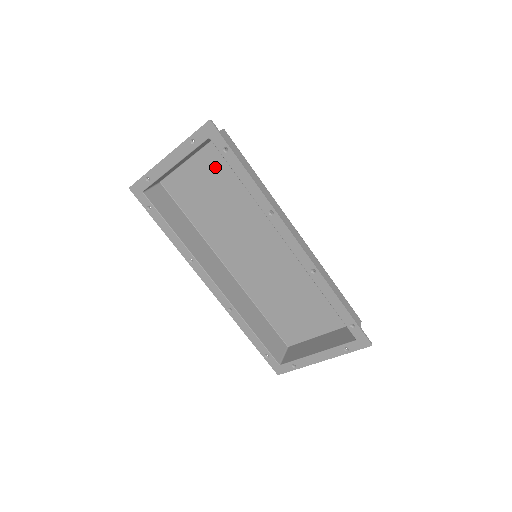
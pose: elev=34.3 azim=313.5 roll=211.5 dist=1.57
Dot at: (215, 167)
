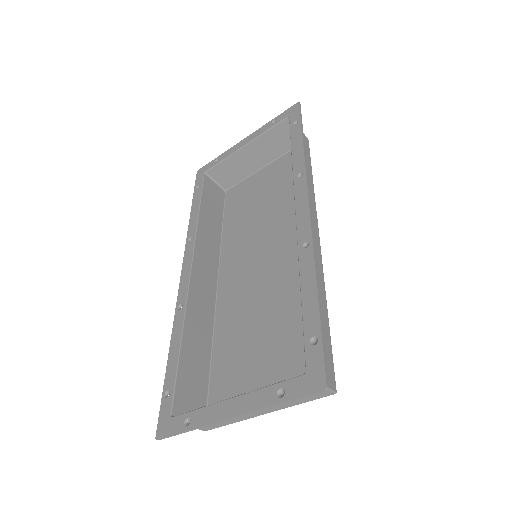
Dot at: (280, 173)
